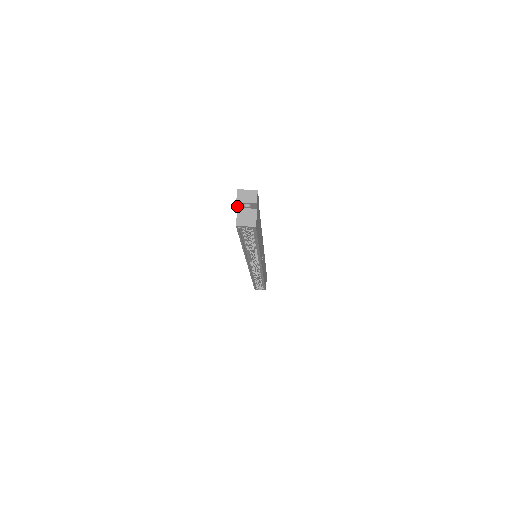
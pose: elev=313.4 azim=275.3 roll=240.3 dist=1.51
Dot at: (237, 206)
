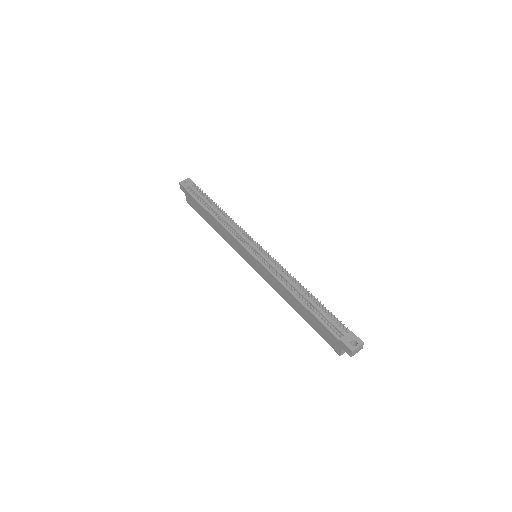
Dot at: occluded
